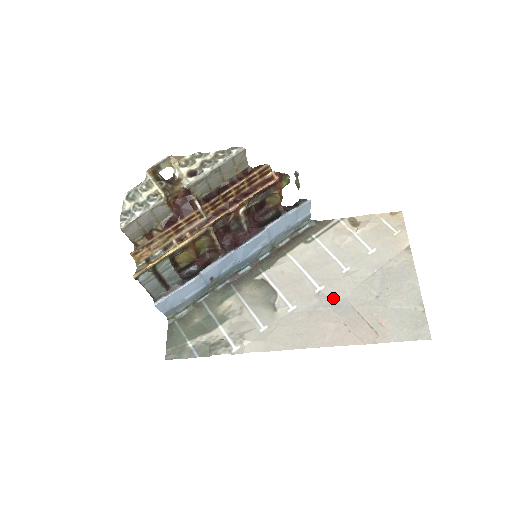
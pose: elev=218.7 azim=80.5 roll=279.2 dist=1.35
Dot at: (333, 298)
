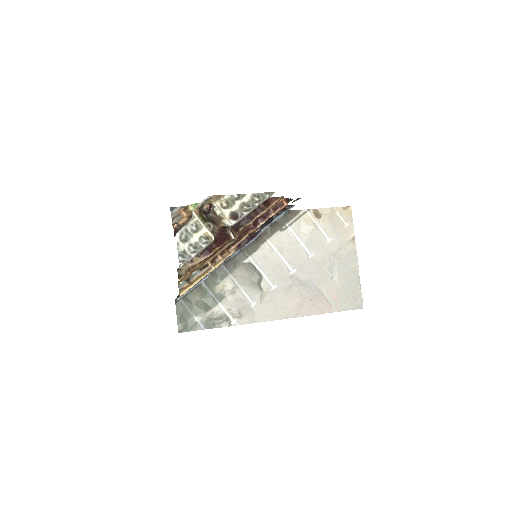
Dot at: (302, 279)
